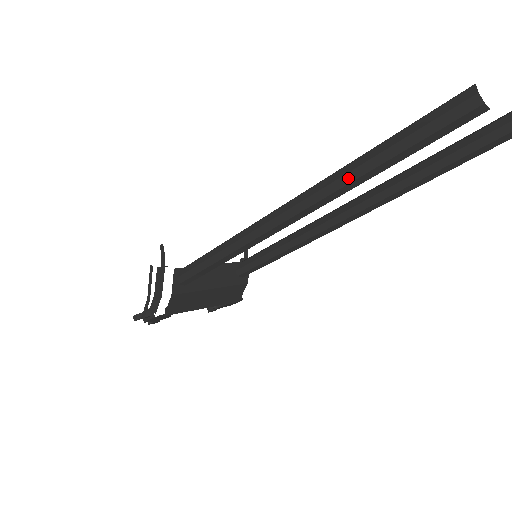
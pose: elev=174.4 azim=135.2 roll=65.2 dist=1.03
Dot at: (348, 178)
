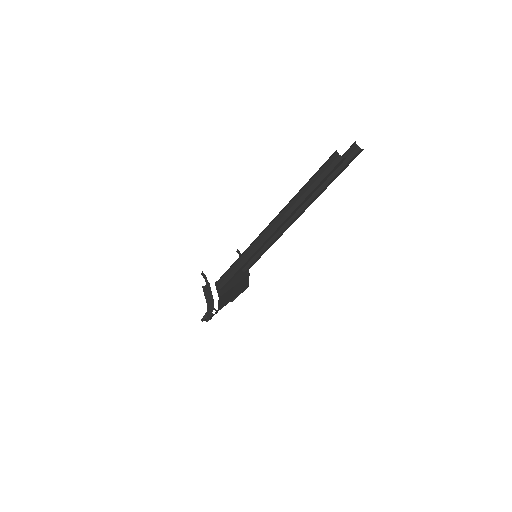
Dot at: (298, 203)
